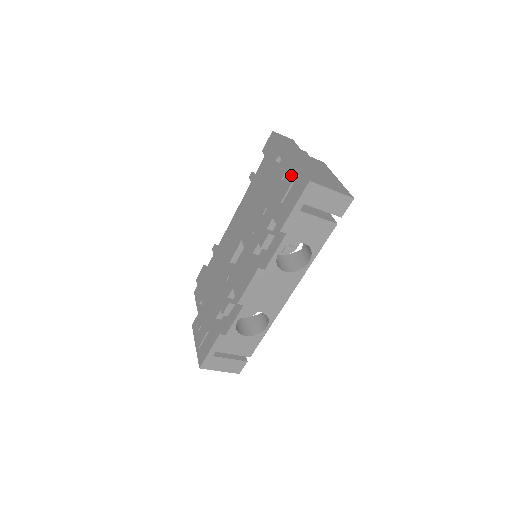
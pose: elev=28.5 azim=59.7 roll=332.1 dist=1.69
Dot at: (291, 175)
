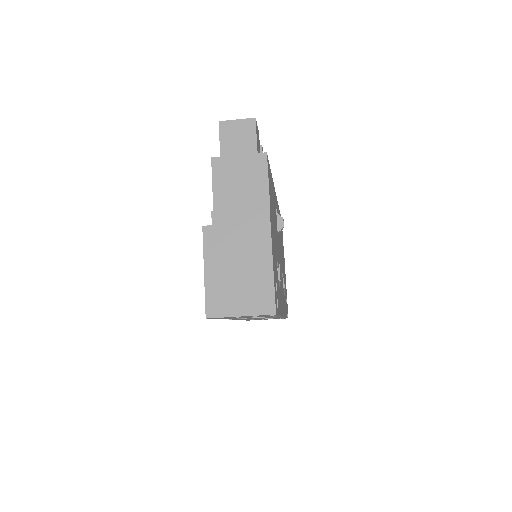
Dot at: occluded
